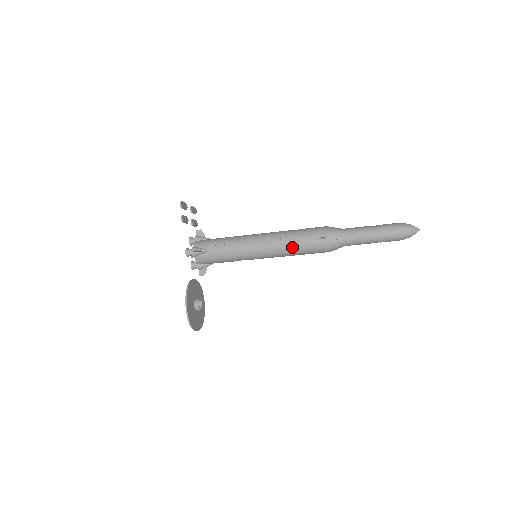
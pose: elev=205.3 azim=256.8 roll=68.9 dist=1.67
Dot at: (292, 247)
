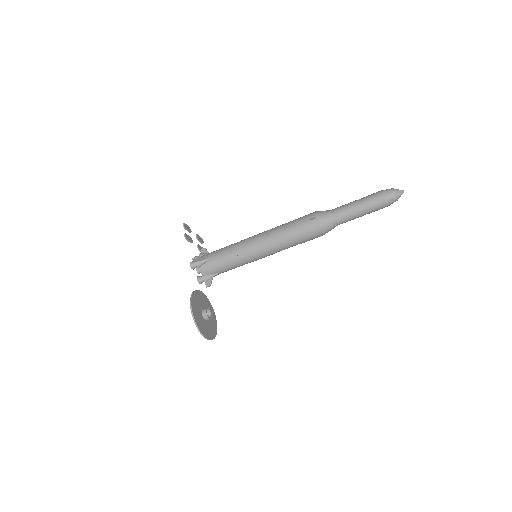
Dot at: (286, 235)
